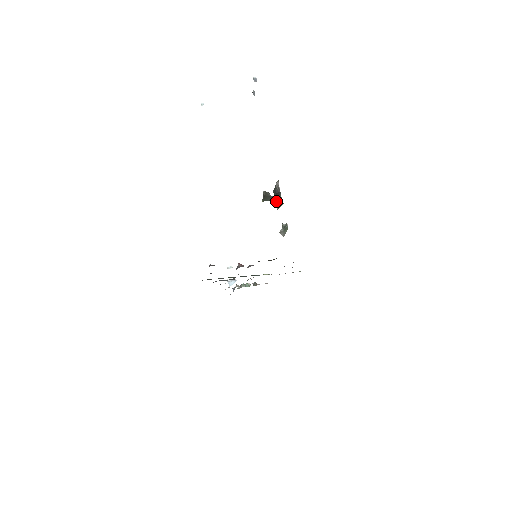
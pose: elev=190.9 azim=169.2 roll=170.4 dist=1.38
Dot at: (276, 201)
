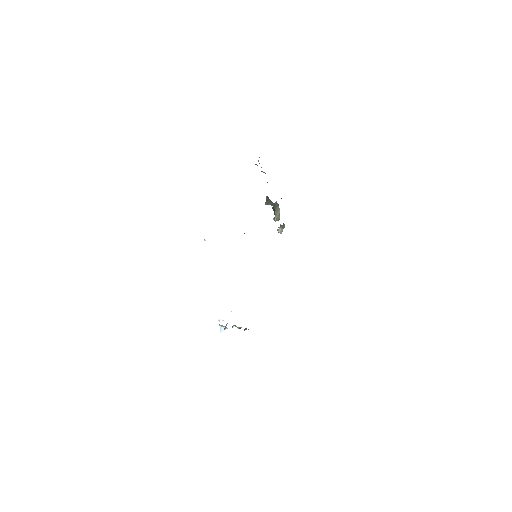
Dot at: (275, 210)
